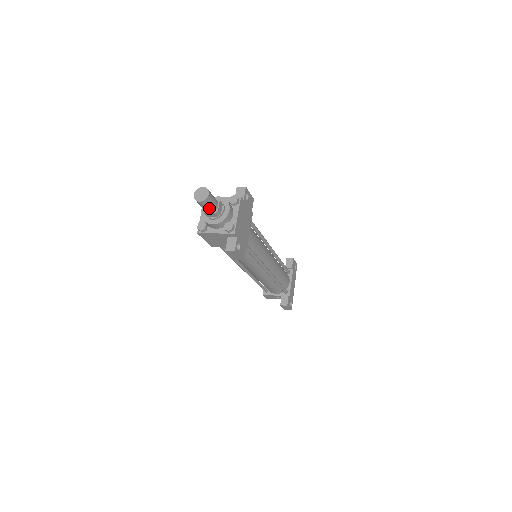
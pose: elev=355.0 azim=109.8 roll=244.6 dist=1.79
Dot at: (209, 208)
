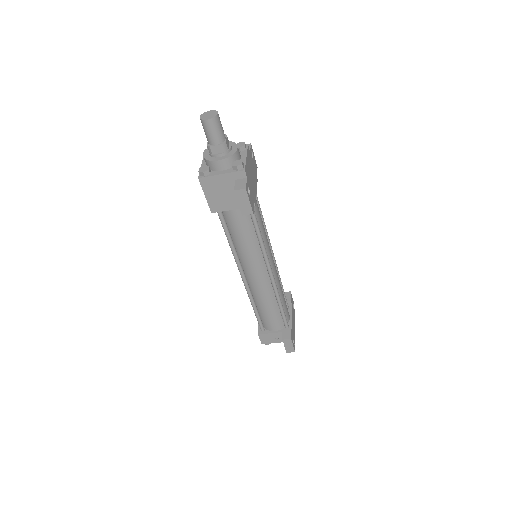
Dot at: (216, 135)
